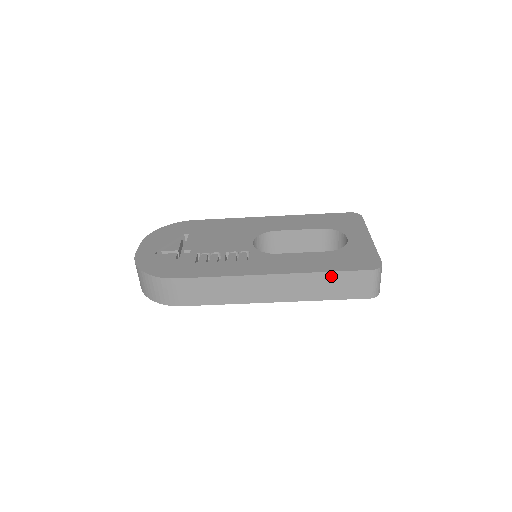
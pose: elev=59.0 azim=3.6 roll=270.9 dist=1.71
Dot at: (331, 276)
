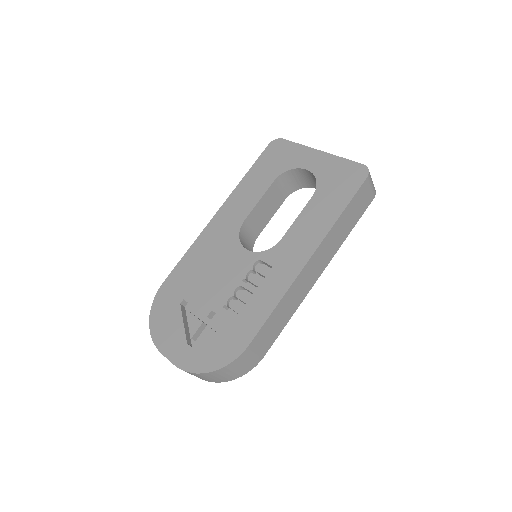
Dot at: (345, 213)
